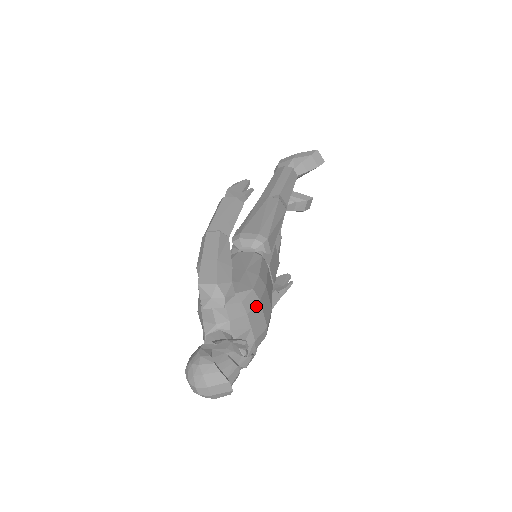
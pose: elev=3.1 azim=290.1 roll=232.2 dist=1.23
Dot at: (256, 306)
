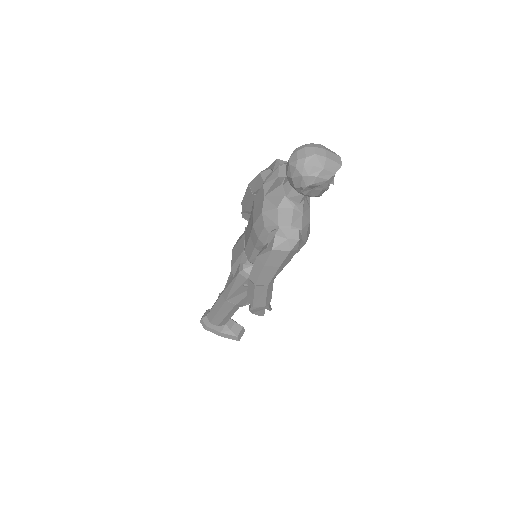
Dot at: occluded
